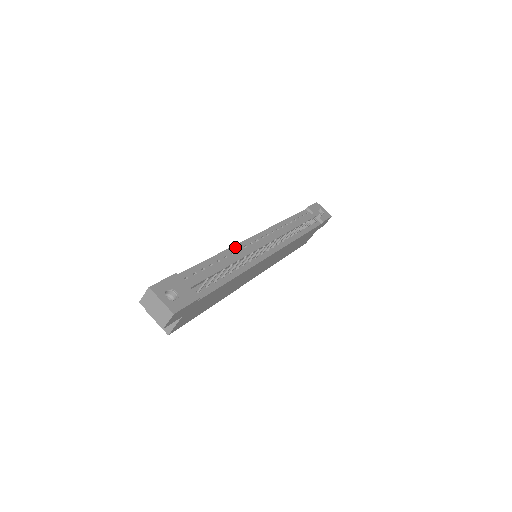
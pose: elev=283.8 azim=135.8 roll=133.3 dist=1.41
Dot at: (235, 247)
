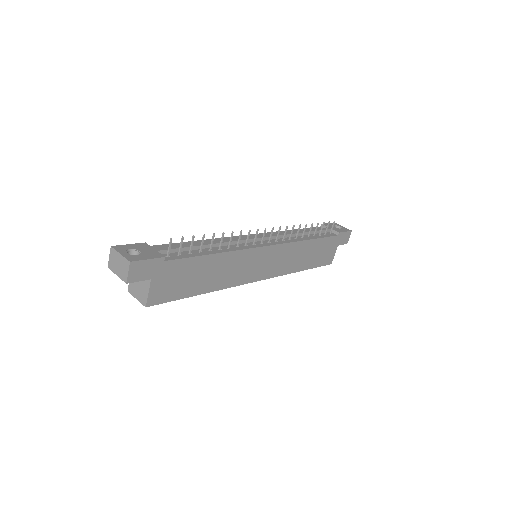
Dot at: (223, 238)
